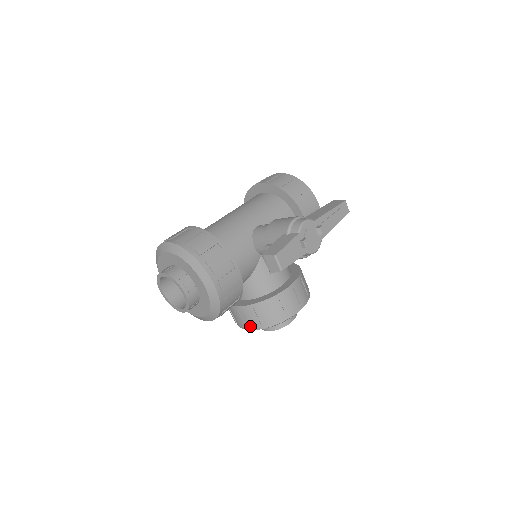
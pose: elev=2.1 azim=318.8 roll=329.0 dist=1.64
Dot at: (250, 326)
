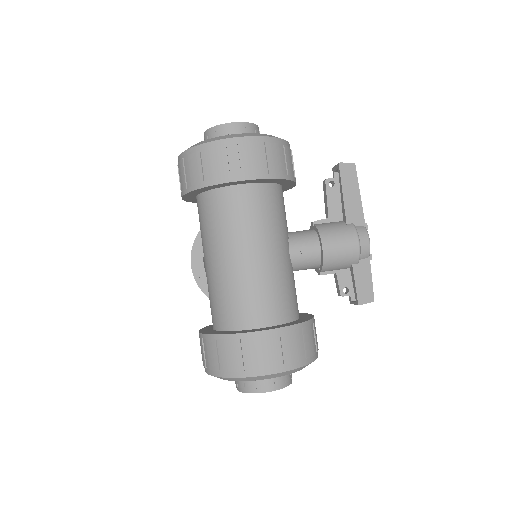
Dot at: occluded
